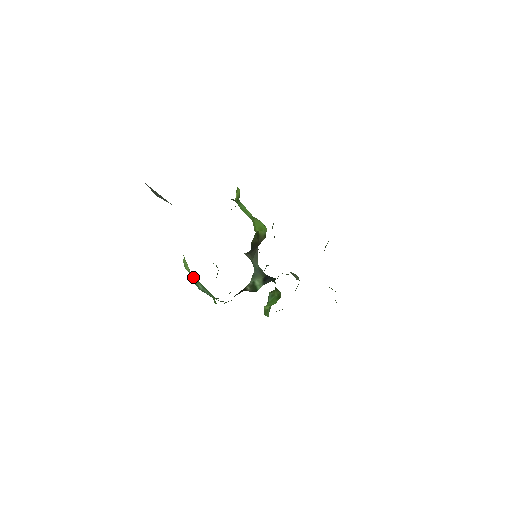
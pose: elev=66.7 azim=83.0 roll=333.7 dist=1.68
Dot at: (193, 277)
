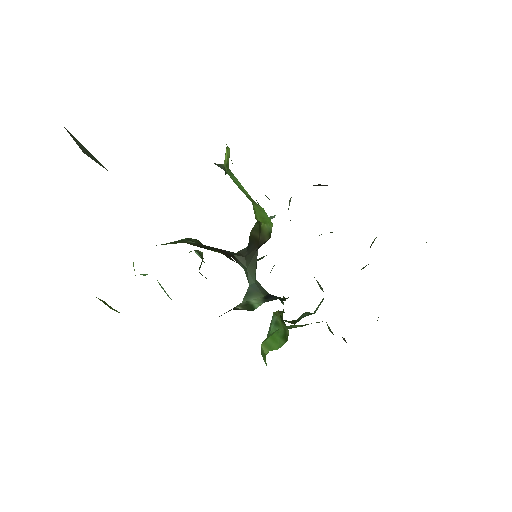
Dot at: occluded
